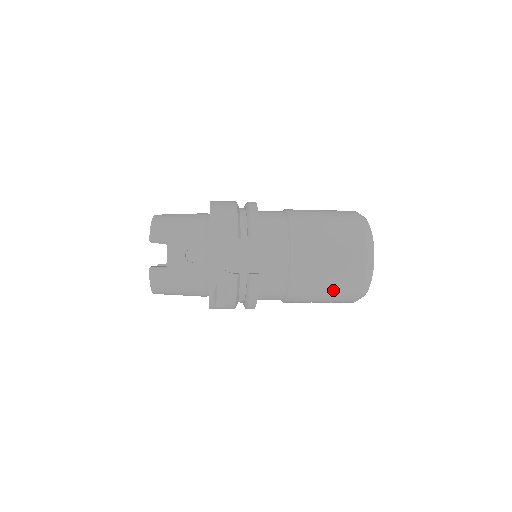
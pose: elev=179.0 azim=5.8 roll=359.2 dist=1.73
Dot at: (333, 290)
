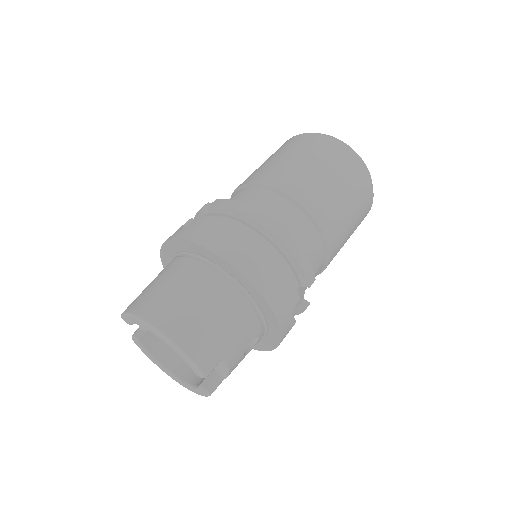
Dot at: occluded
